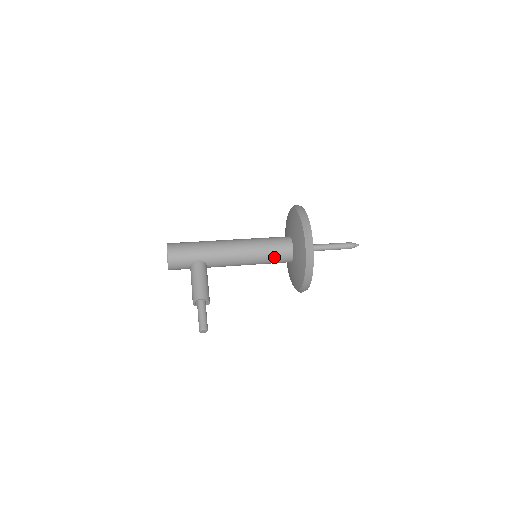
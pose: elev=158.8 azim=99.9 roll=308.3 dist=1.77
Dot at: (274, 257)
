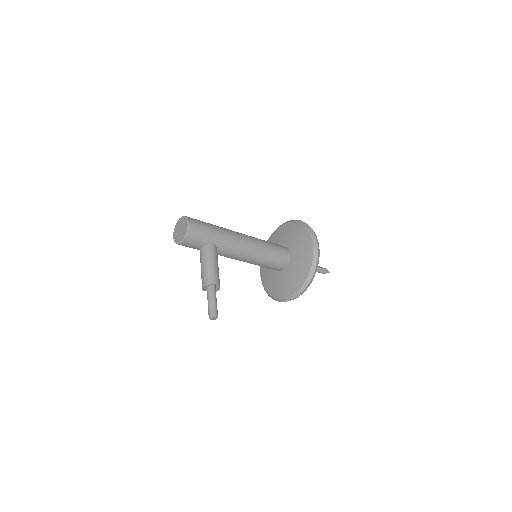
Dot at: (273, 262)
